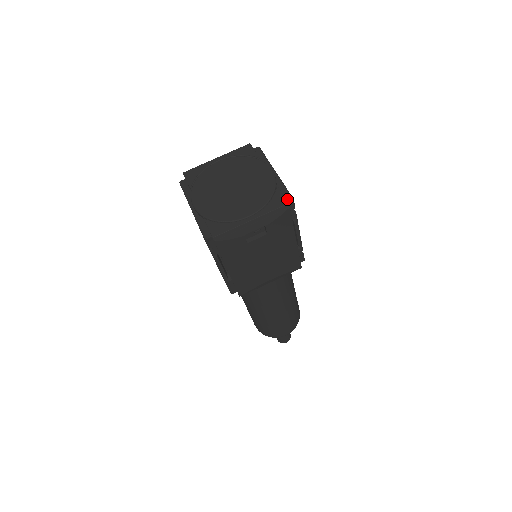
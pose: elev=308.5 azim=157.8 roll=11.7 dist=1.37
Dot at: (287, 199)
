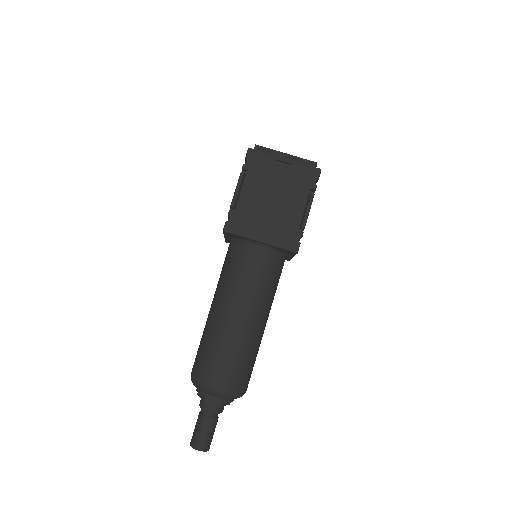
Dot at: (317, 168)
